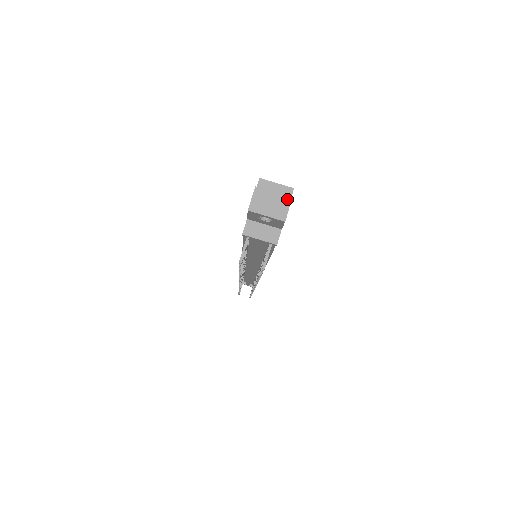
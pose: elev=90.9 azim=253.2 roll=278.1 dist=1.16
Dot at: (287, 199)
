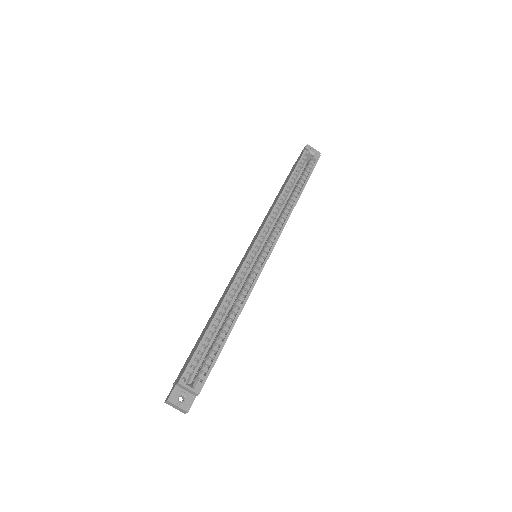
Dot at: (185, 411)
